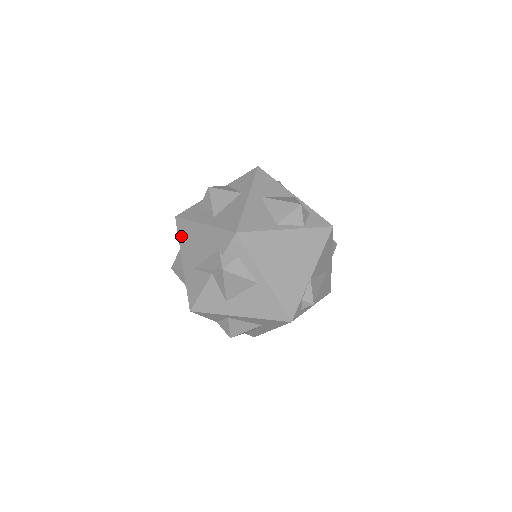
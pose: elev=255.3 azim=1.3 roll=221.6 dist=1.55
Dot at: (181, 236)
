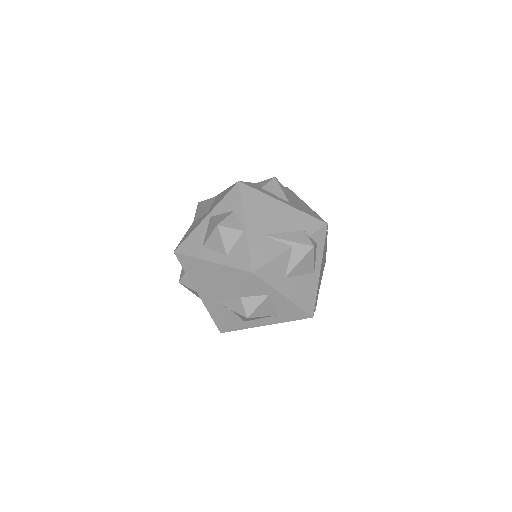
Dot at: (247, 201)
